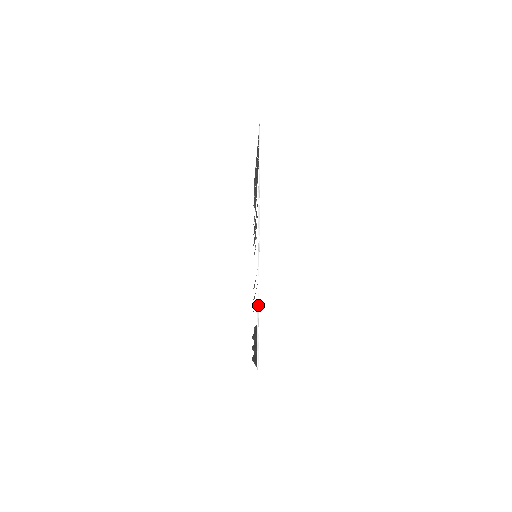
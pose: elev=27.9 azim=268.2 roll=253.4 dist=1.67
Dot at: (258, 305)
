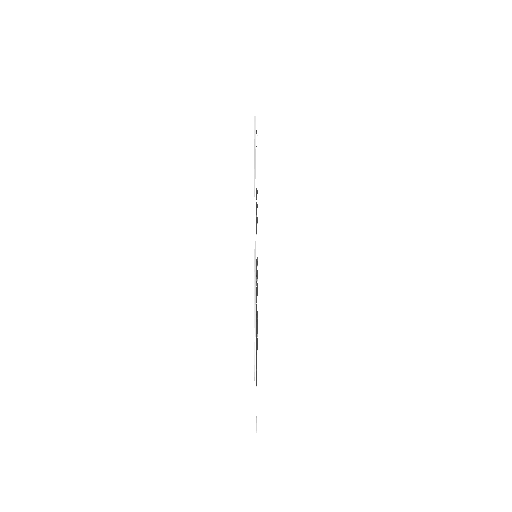
Dot at: (255, 364)
